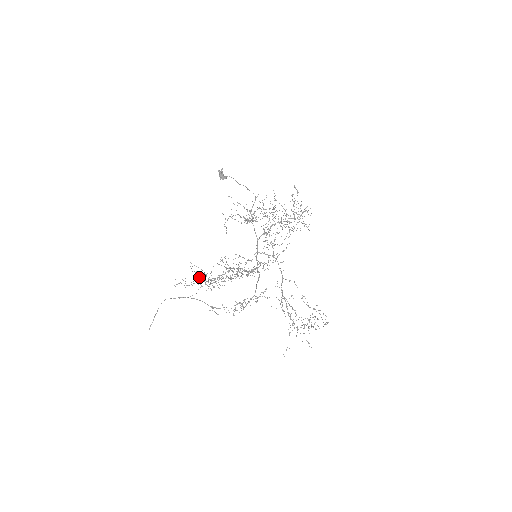
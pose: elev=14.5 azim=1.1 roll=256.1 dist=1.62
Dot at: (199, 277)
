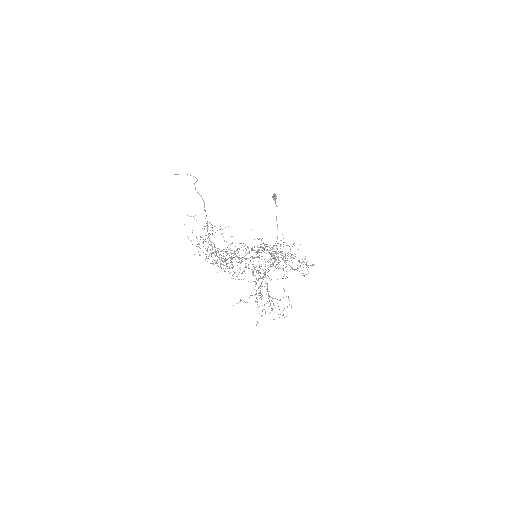
Dot at: occluded
